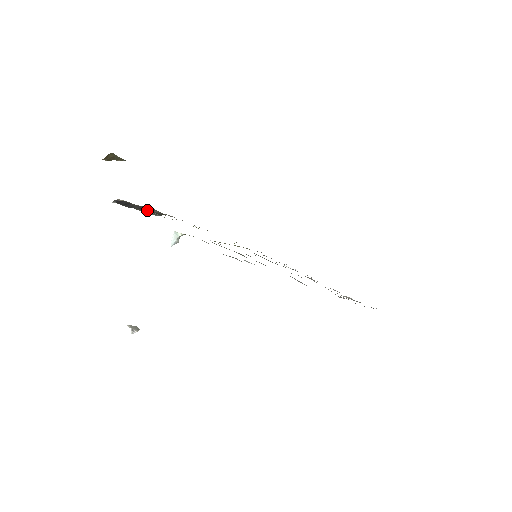
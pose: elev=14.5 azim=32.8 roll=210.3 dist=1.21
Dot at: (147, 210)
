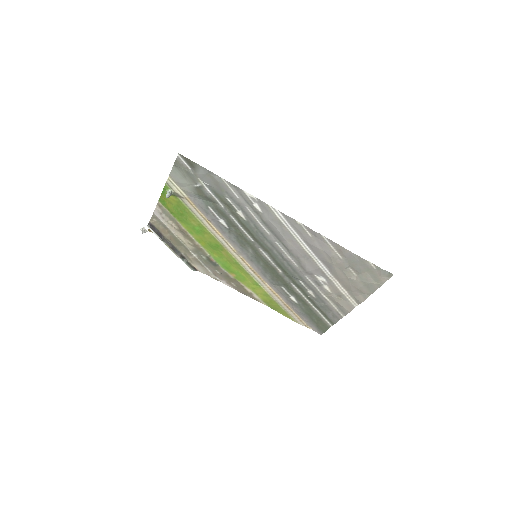
Dot at: (179, 254)
